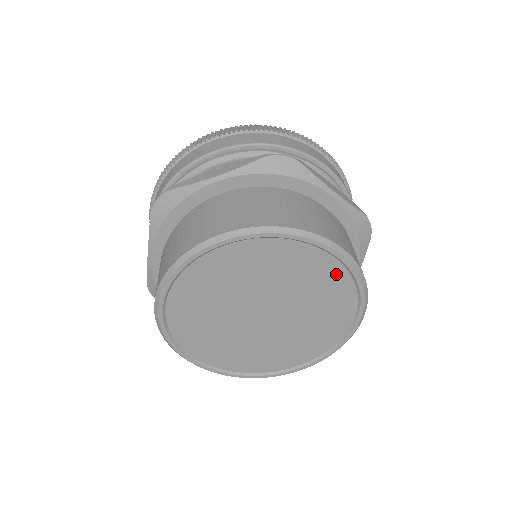
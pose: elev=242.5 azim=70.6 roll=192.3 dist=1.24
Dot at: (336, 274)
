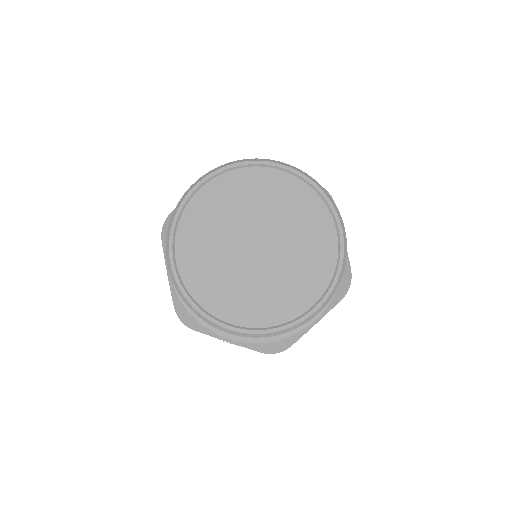
Dot at: (329, 247)
